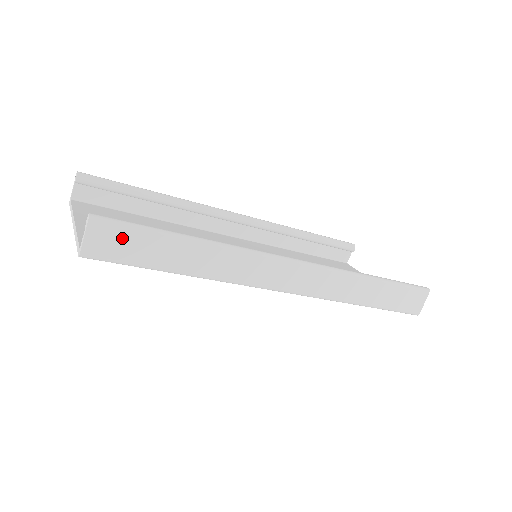
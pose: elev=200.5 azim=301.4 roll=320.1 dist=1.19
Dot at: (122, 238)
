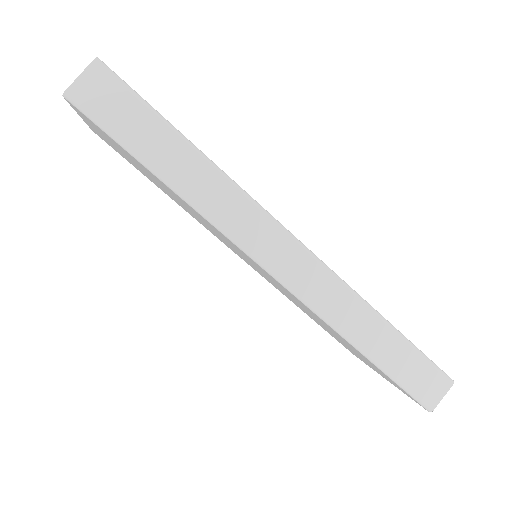
Dot at: (117, 100)
